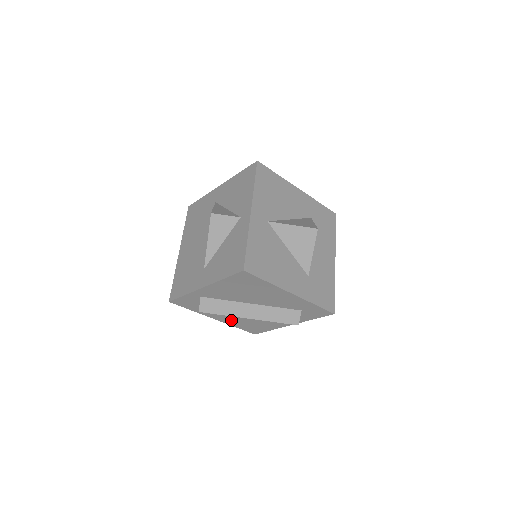
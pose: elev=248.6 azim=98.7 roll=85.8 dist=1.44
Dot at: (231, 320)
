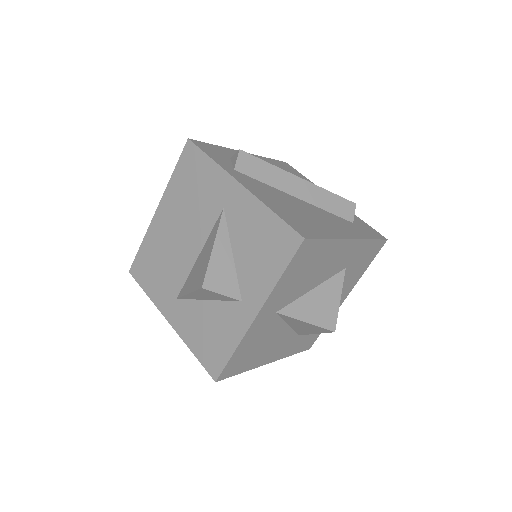
Dot at: occluded
